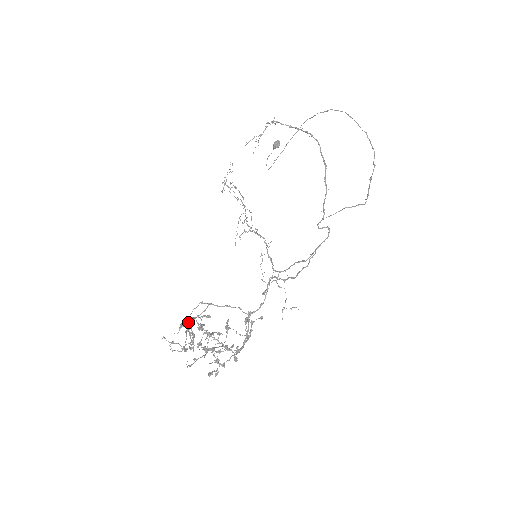
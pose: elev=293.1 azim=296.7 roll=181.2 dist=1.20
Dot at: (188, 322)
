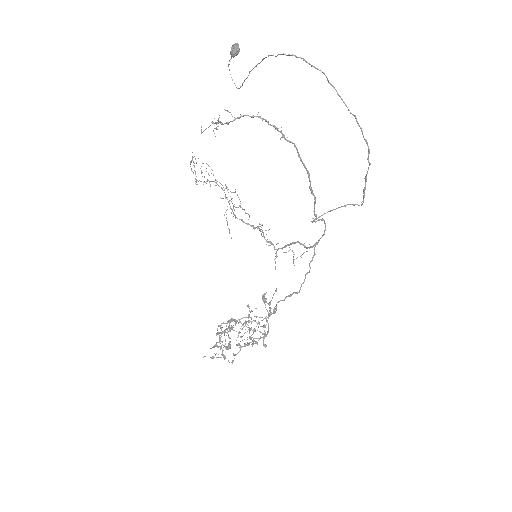
Dot at: (217, 333)
